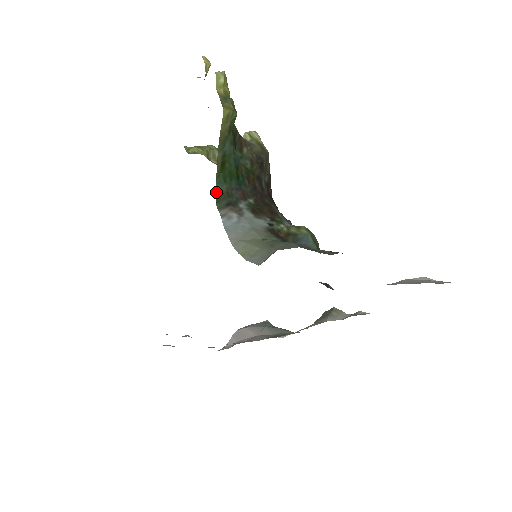
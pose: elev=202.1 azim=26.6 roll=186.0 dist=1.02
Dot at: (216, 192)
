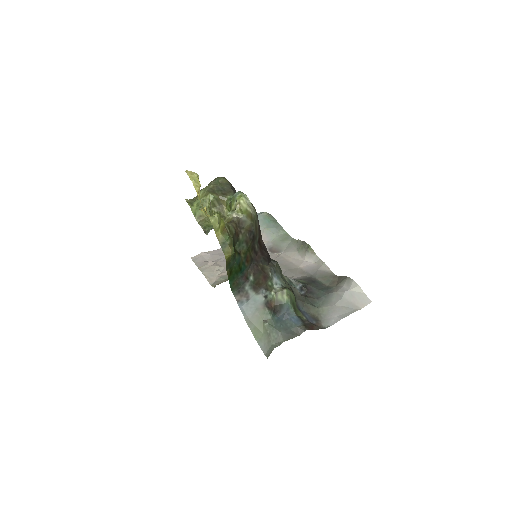
Dot at: (230, 285)
